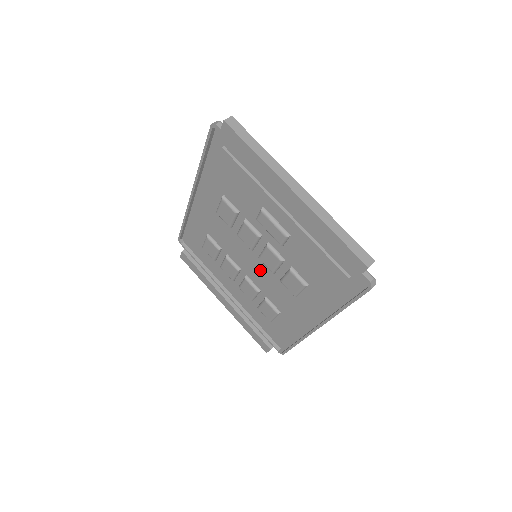
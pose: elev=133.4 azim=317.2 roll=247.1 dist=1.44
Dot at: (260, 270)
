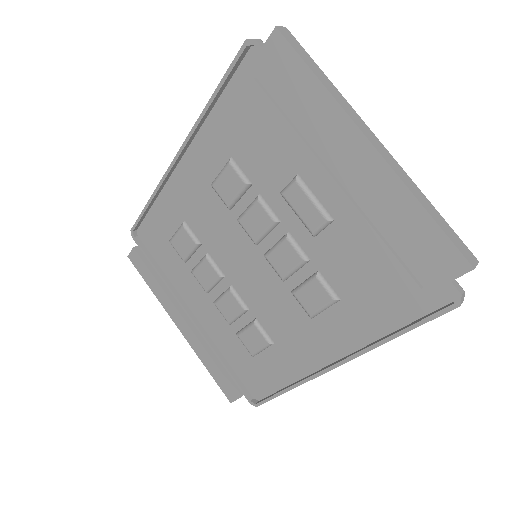
Dot at: (259, 276)
